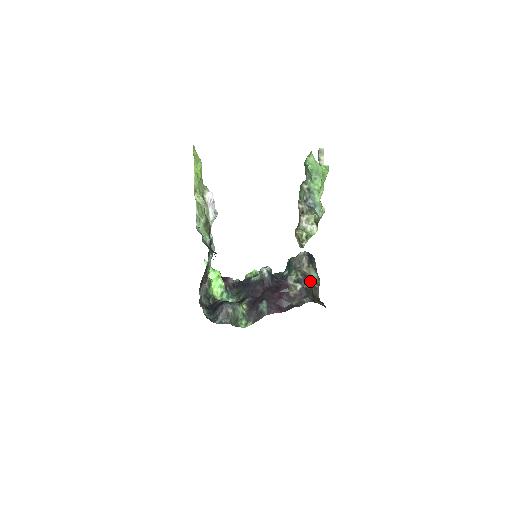
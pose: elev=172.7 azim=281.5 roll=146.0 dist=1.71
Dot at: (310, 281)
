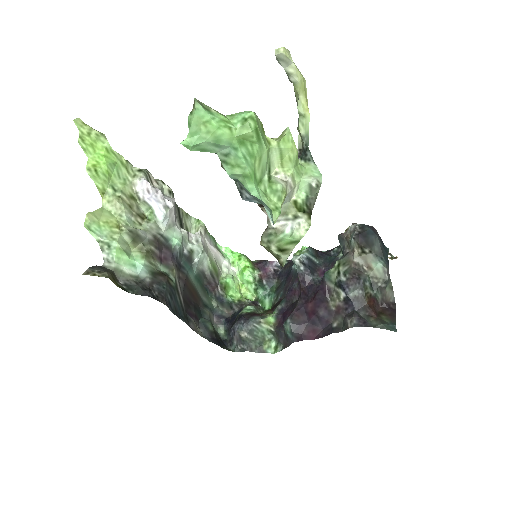
Dot at: (365, 280)
